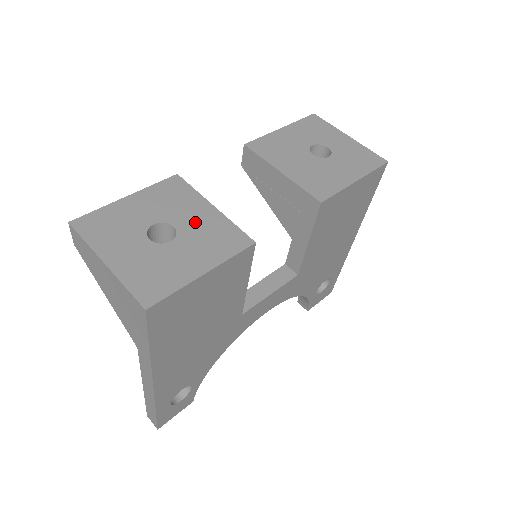
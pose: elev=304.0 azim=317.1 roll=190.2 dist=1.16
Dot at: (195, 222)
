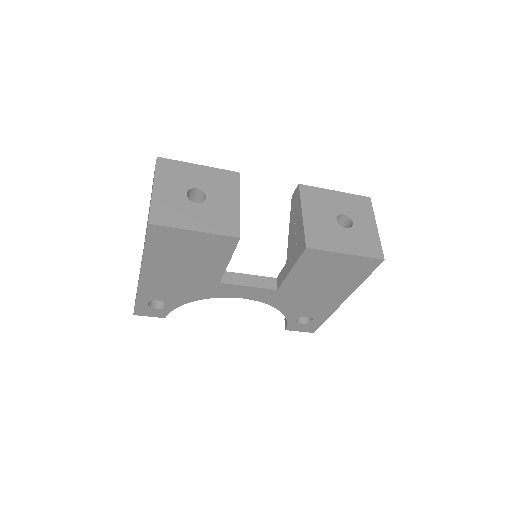
Dot at: (220, 203)
